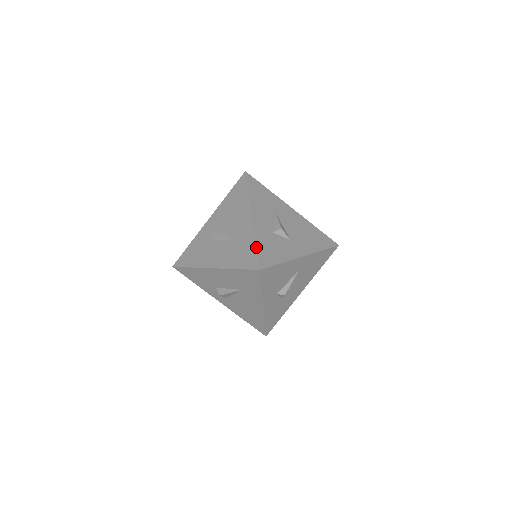
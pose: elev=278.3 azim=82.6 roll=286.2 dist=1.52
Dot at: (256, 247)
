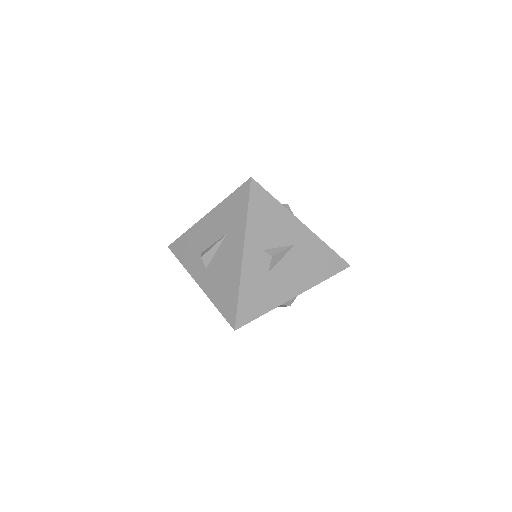
Dot at: occluded
